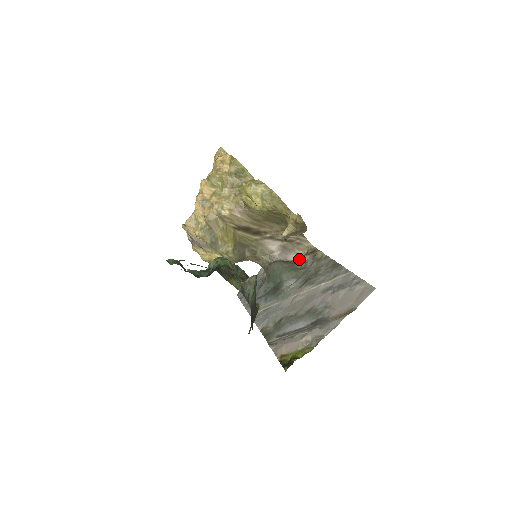
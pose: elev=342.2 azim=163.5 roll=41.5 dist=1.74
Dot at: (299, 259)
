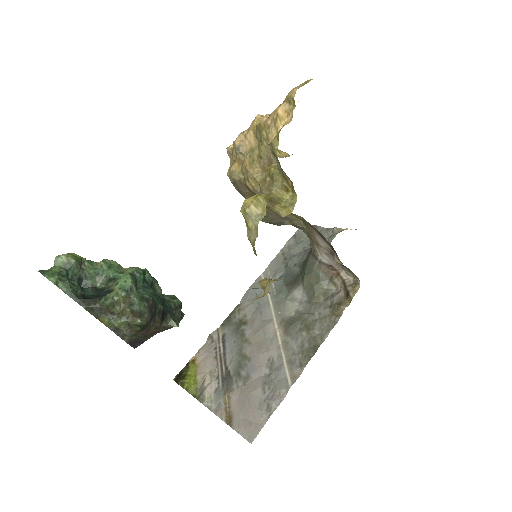
Dot at: (338, 280)
